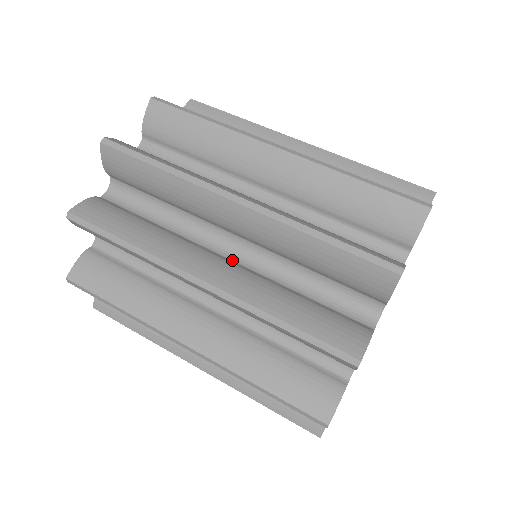
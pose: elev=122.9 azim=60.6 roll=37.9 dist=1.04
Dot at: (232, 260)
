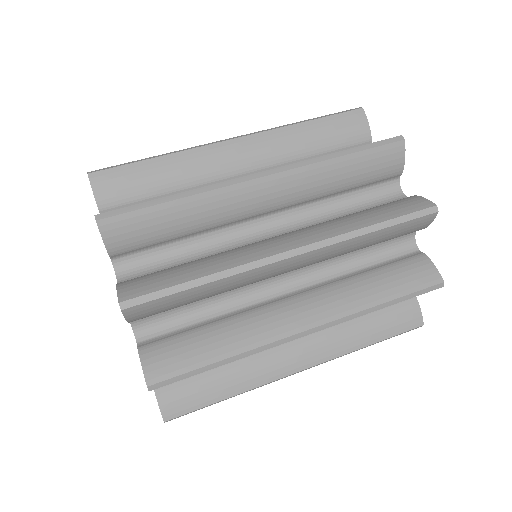
Dot at: occluded
